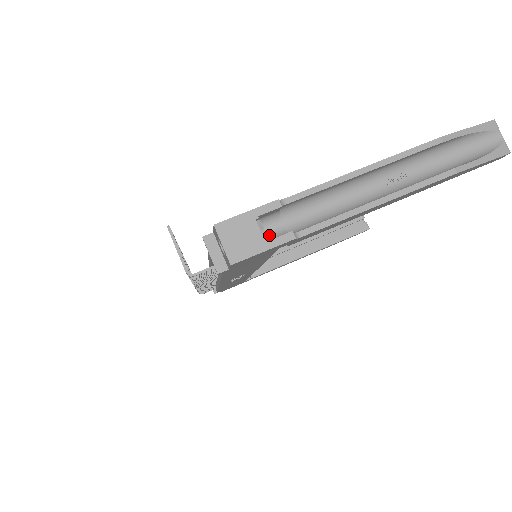
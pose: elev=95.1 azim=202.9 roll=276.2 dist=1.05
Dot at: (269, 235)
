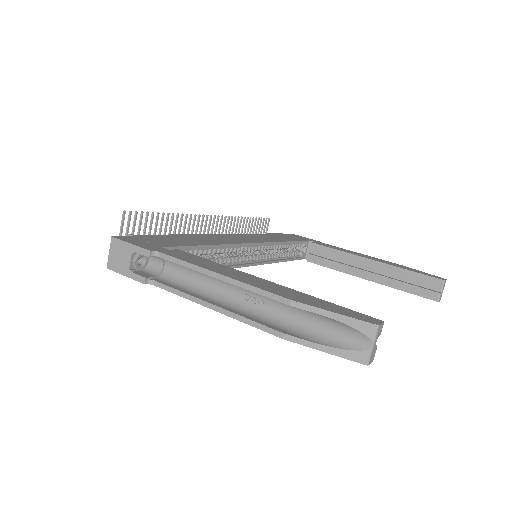
Dot at: (152, 266)
